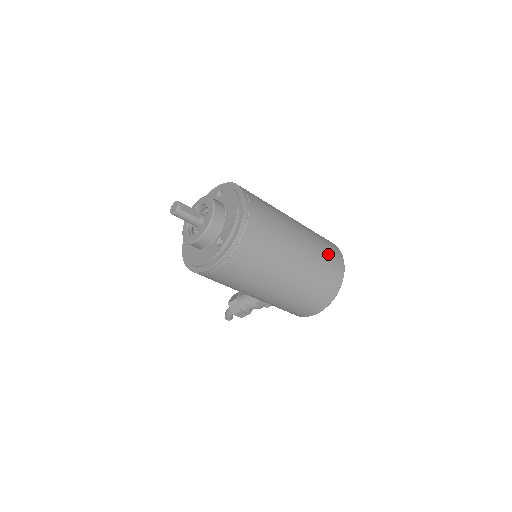
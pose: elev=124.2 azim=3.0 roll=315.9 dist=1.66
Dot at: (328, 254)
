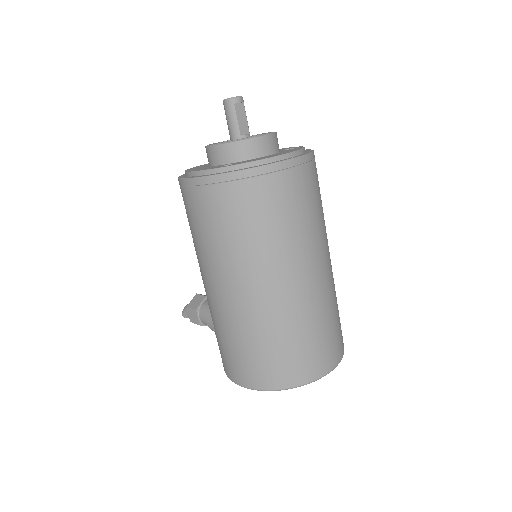
Dot at: (321, 337)
